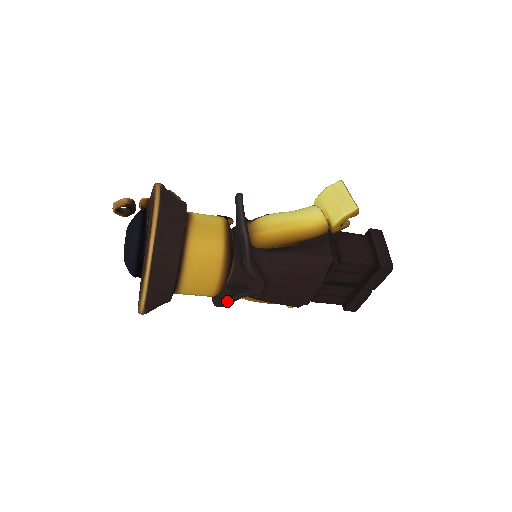
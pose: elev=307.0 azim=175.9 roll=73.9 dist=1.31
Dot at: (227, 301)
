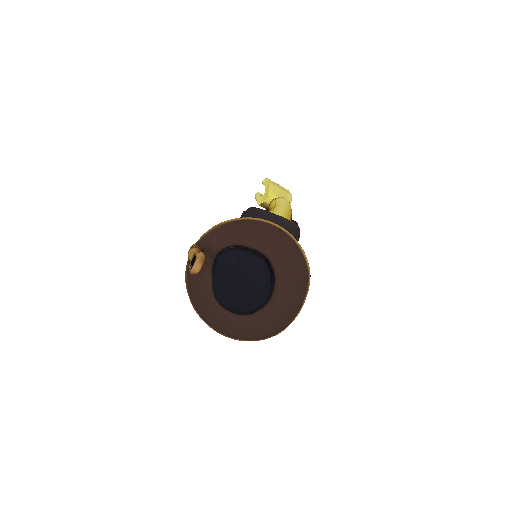
Dot at: occluded
